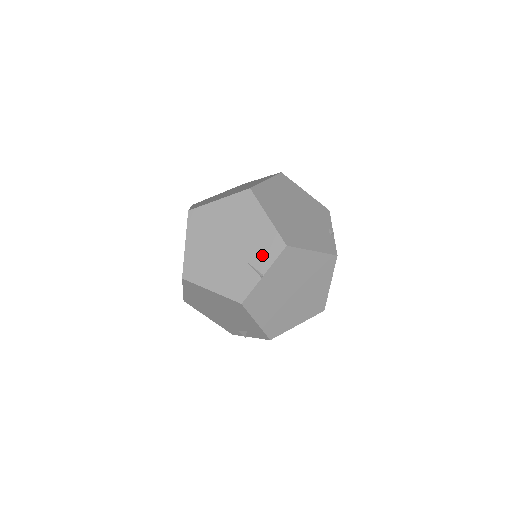
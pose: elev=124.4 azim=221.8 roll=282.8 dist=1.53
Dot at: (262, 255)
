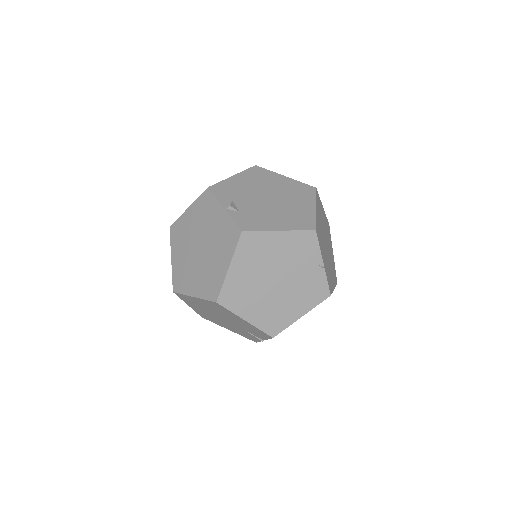
Dot at: (256, 334)
